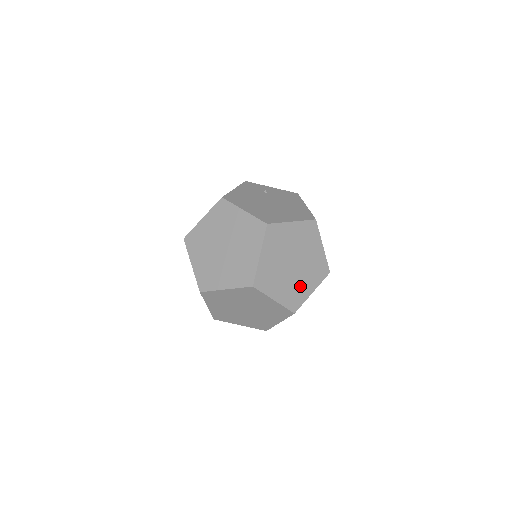
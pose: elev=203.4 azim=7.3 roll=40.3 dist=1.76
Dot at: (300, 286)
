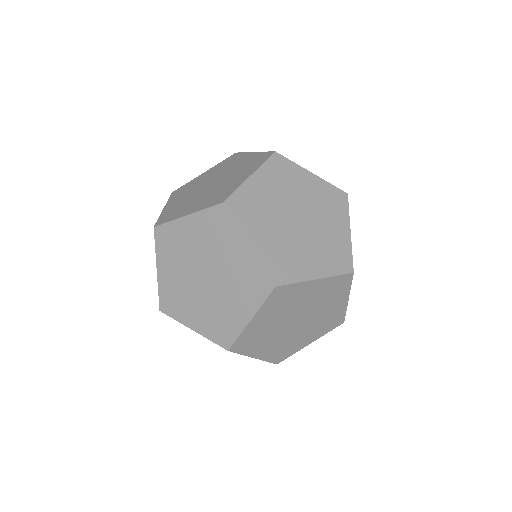
Dot at: (298, 255)
